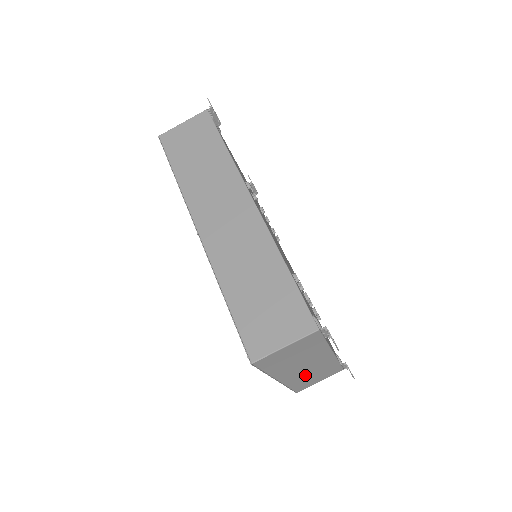
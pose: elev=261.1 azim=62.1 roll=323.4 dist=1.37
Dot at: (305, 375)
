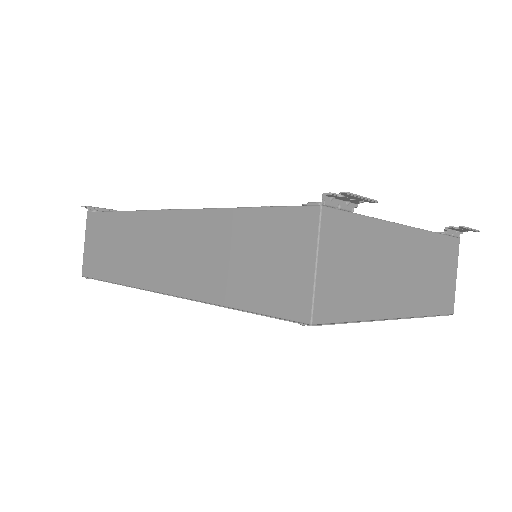
Dot at: (421, 283)
